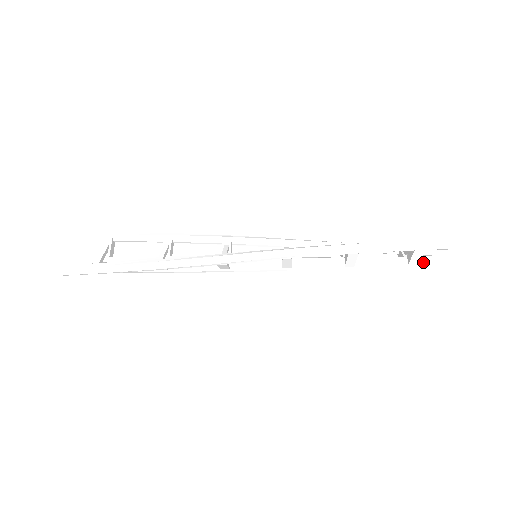
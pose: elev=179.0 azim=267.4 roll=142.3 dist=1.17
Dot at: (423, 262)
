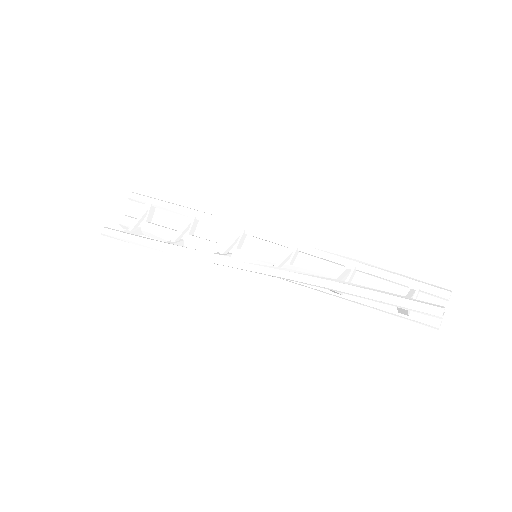
Dot at: (416, 314)
